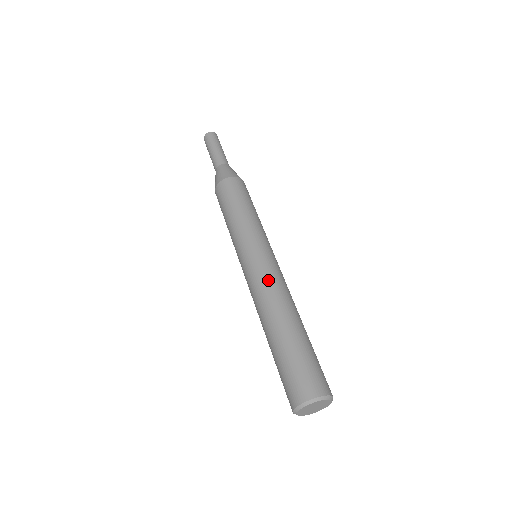
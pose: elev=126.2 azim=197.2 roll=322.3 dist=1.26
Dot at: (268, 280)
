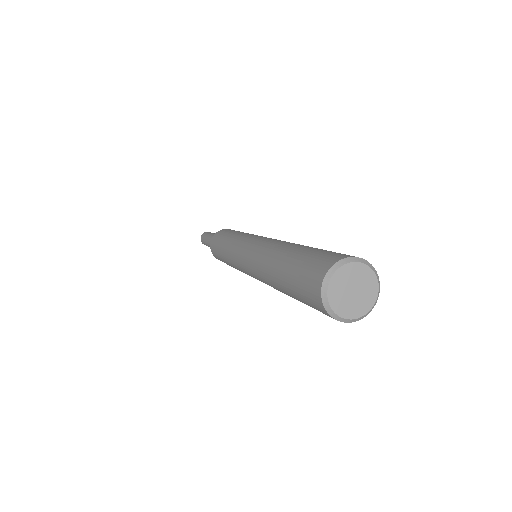
Dot at: (257, 247)
